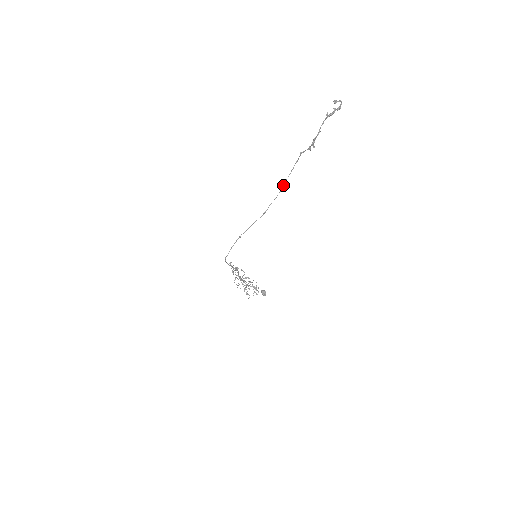
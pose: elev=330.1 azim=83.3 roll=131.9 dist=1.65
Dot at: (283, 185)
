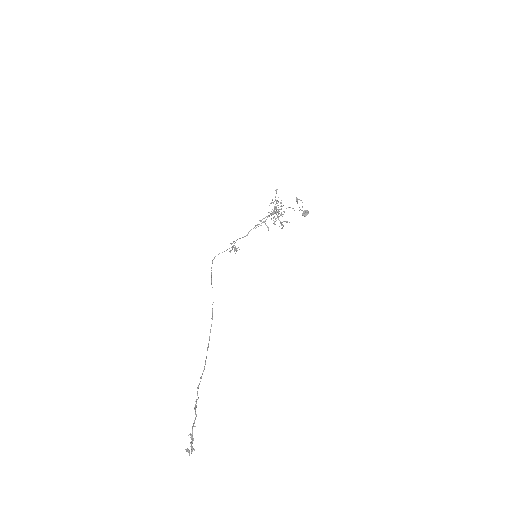
Dot at: occluded
